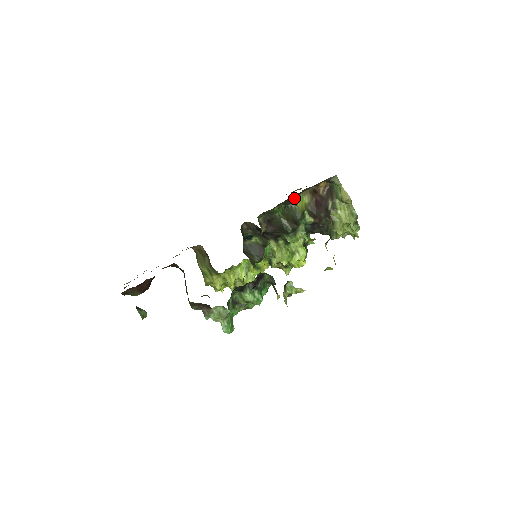
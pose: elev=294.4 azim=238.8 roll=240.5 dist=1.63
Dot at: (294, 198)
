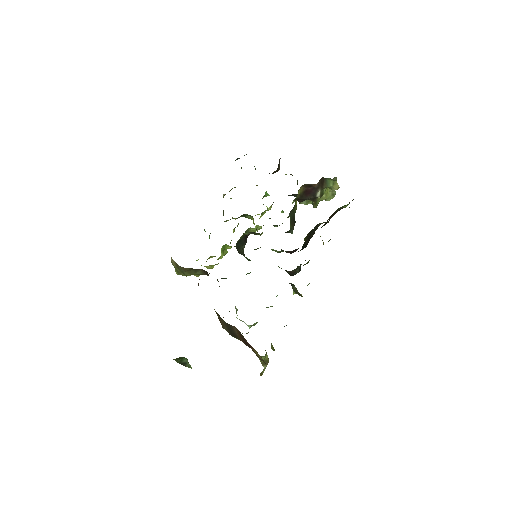
Dot at: occluded
